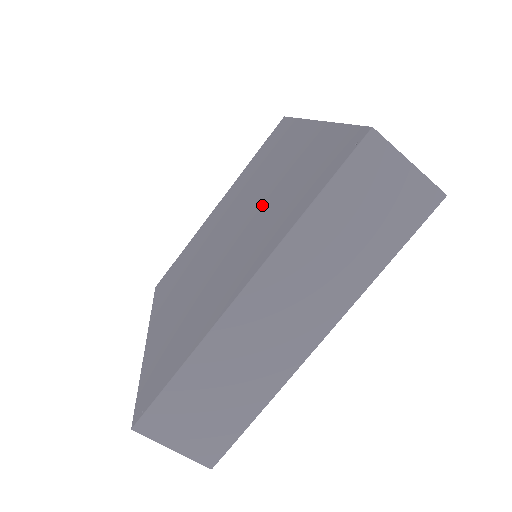
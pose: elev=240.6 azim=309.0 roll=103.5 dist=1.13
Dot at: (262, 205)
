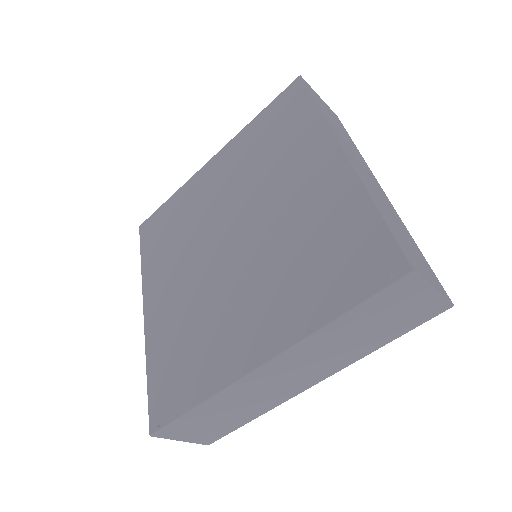
Dot at: (276, 243)
